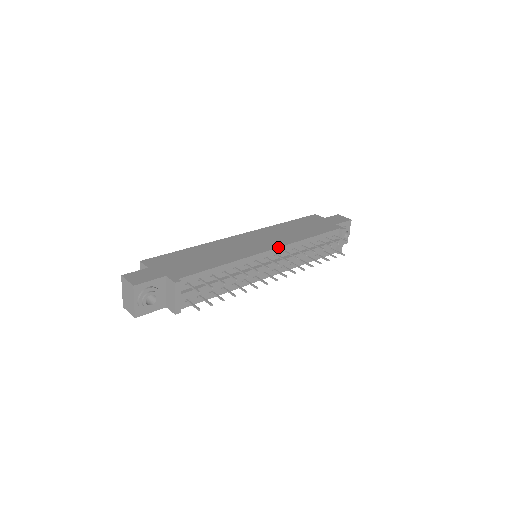
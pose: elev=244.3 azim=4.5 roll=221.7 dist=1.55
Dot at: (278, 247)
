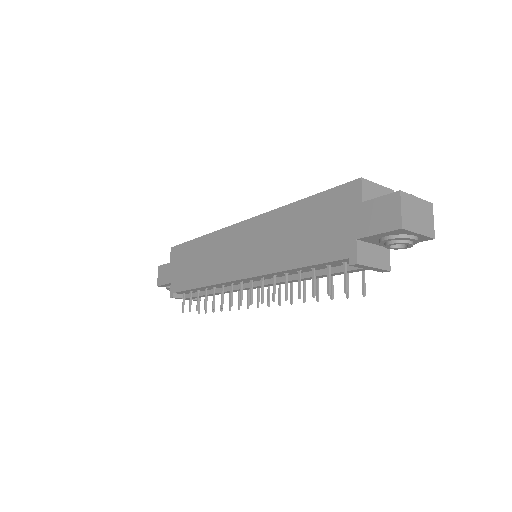
Dot at: (246, 278)
